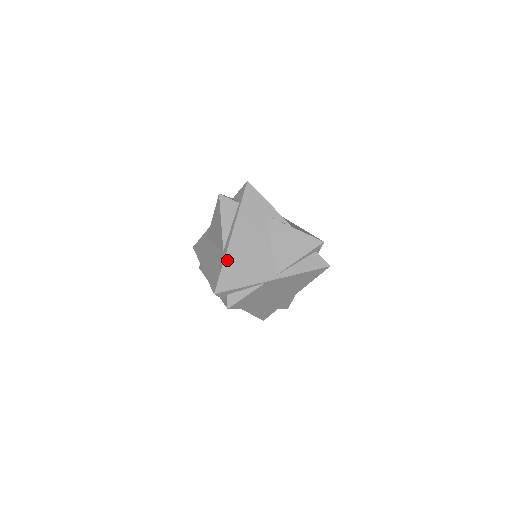
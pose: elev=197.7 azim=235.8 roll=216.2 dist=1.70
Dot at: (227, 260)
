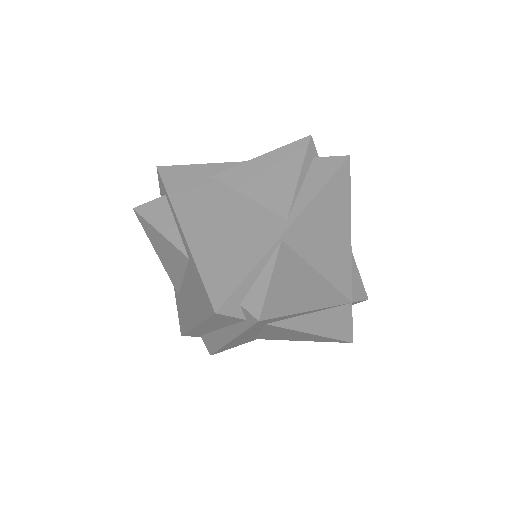
Dot at: (199, 258)
